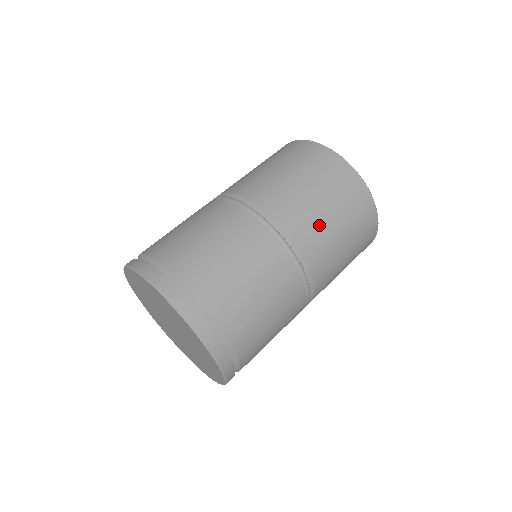
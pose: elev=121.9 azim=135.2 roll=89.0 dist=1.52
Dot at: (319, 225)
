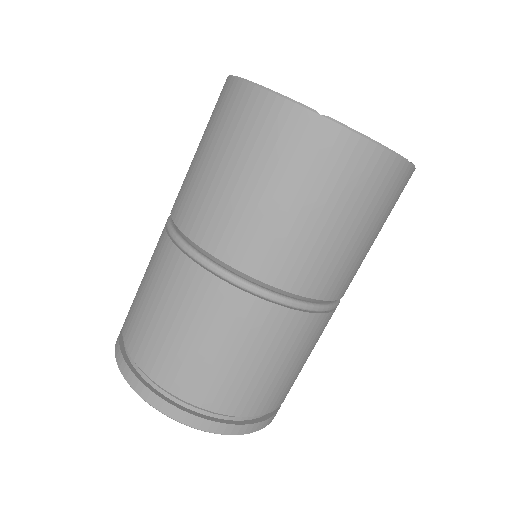
Dot at: (361, 260)
